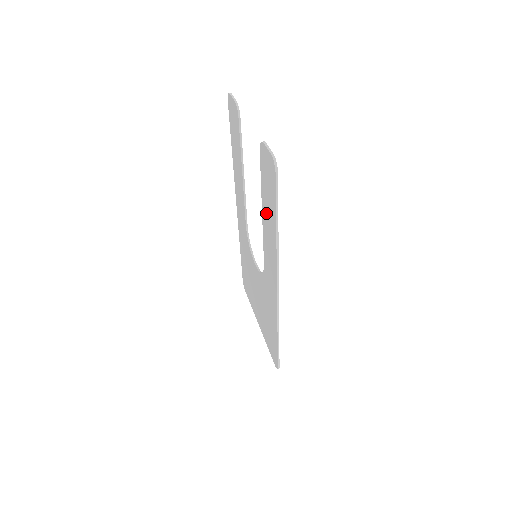
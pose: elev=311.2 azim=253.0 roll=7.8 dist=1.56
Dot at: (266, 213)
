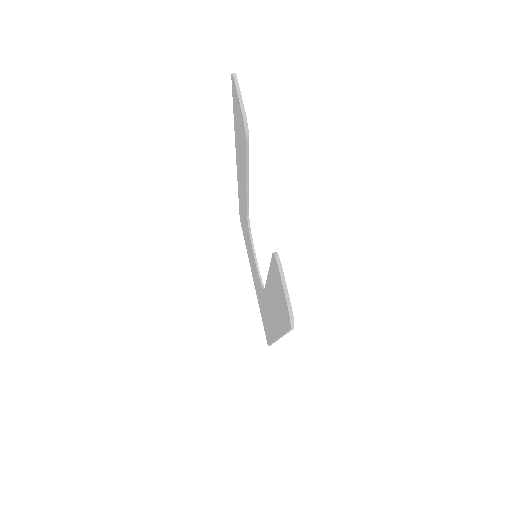
Dot at: (272, 294)
